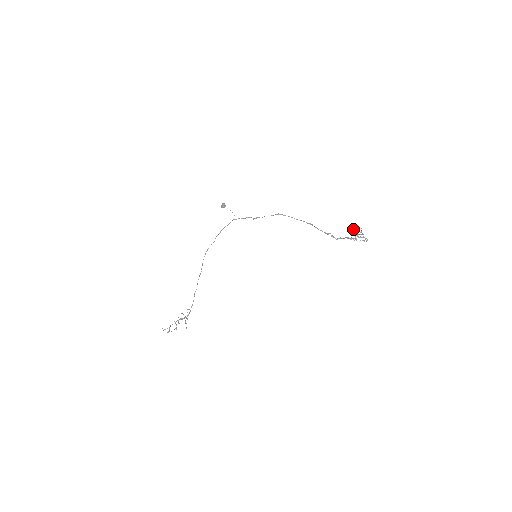
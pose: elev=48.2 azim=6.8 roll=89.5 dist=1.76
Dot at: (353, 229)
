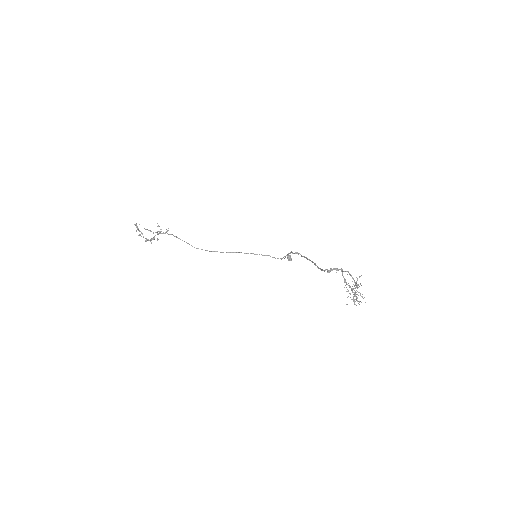
Dot at: occluded
